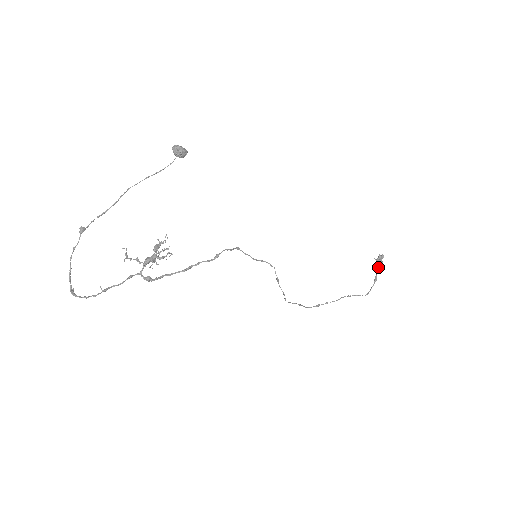
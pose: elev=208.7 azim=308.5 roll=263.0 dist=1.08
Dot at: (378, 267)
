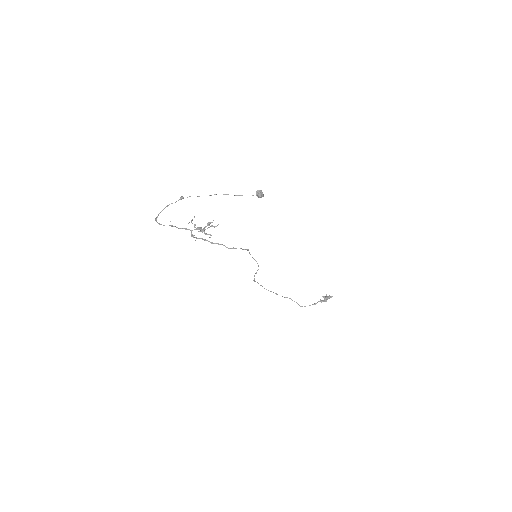
Dot at: (323, 300)
